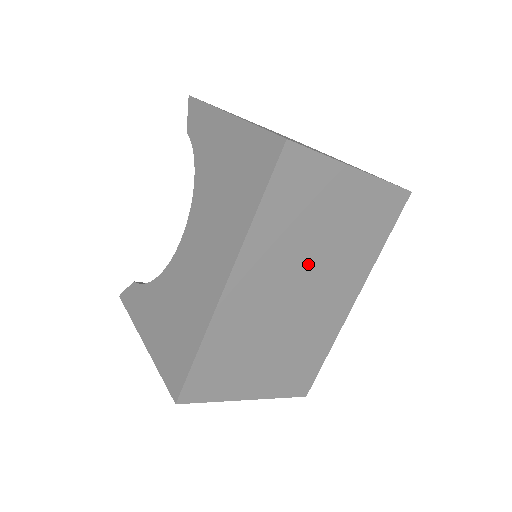
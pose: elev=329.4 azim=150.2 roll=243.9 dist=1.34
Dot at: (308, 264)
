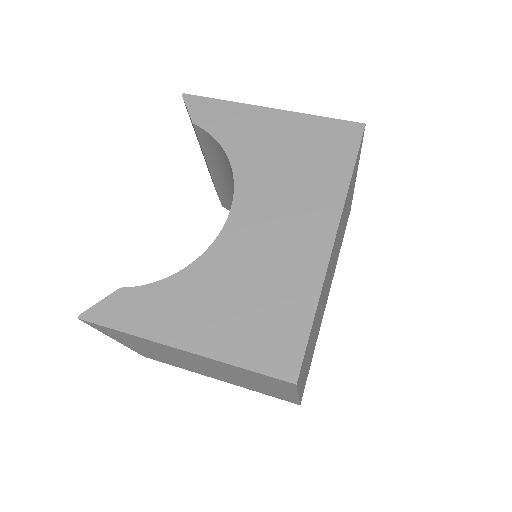
Dot at: occluded
